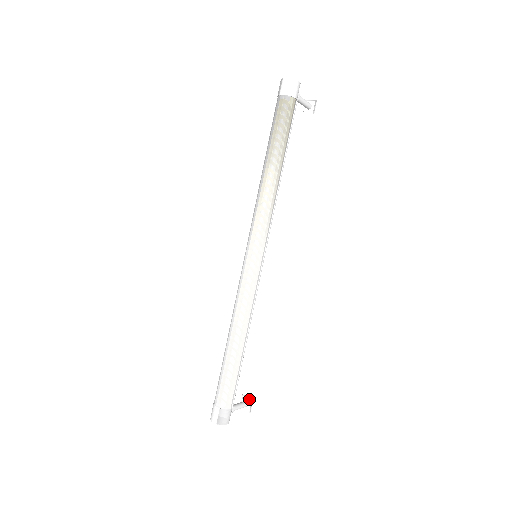
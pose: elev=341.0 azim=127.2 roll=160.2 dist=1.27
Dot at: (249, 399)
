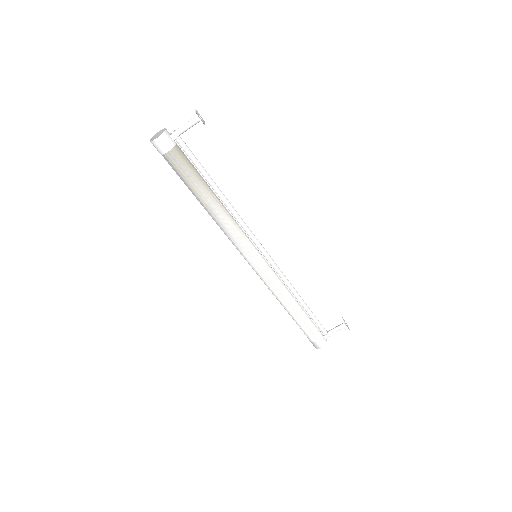
Dot at: (344, 323)
